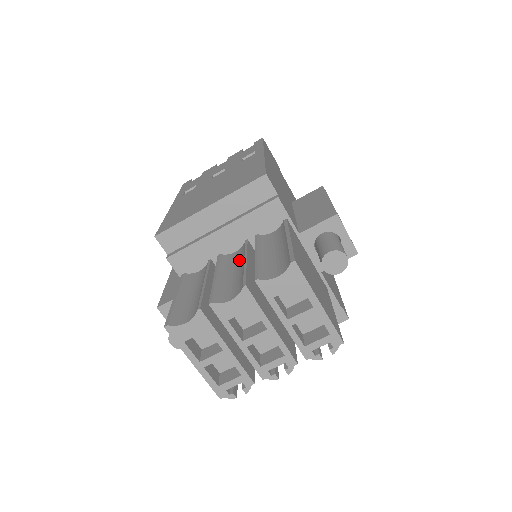
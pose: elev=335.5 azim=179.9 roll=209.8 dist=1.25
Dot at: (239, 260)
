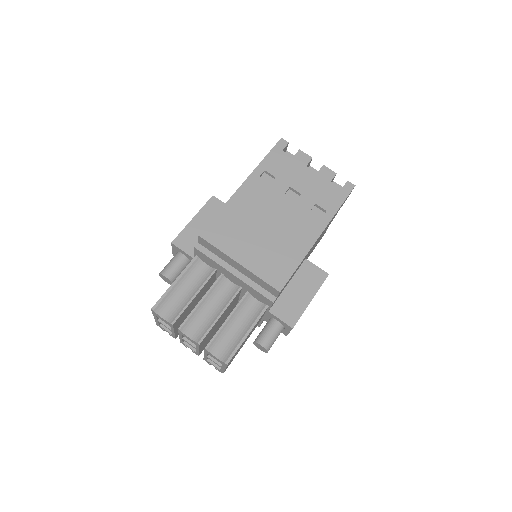
Dot at: (223, 300)
